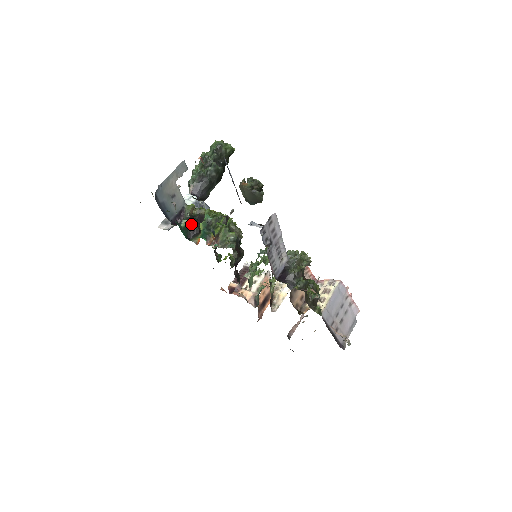
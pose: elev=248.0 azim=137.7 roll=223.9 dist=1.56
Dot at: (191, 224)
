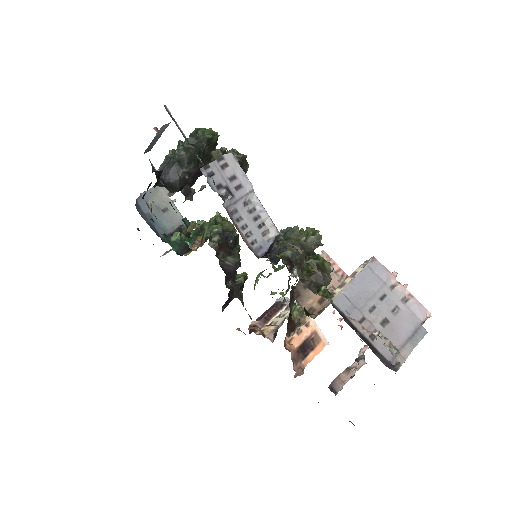
Dot at: (186, 239)
